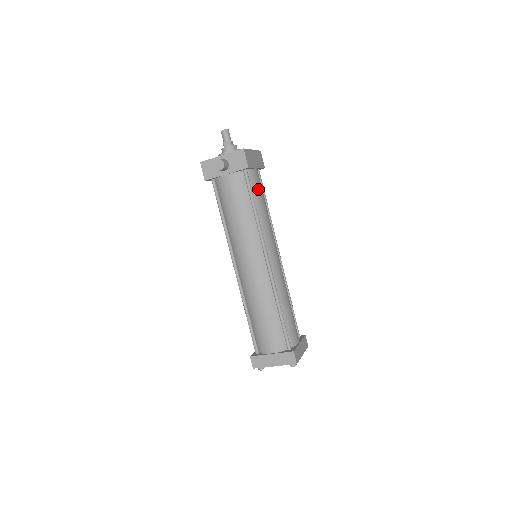
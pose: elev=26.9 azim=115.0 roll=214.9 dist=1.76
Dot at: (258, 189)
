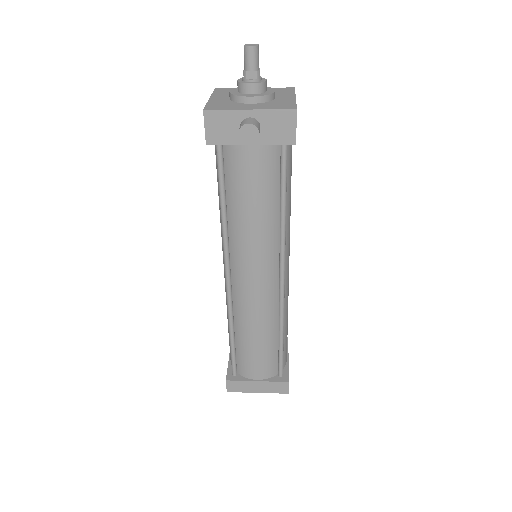
Dot at: (290, 168)
